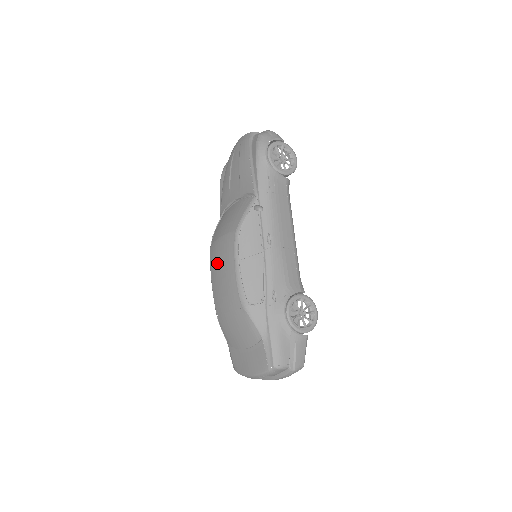
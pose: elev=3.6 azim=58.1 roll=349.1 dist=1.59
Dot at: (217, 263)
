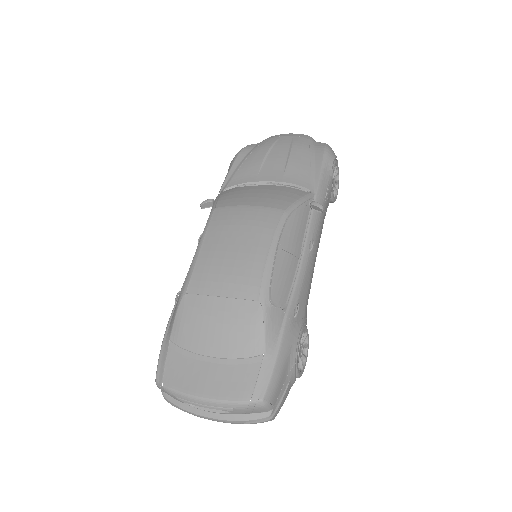
Dot at: (230, 230)
